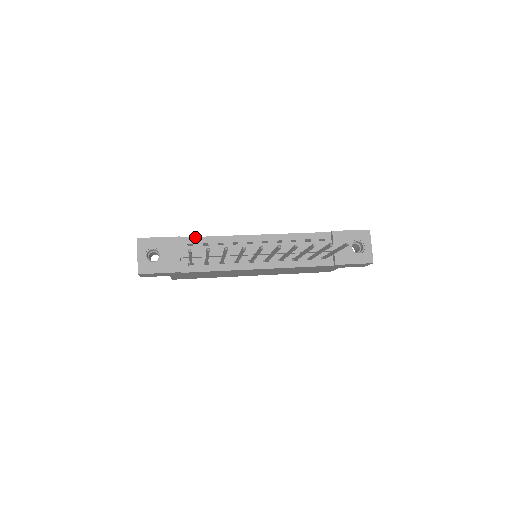
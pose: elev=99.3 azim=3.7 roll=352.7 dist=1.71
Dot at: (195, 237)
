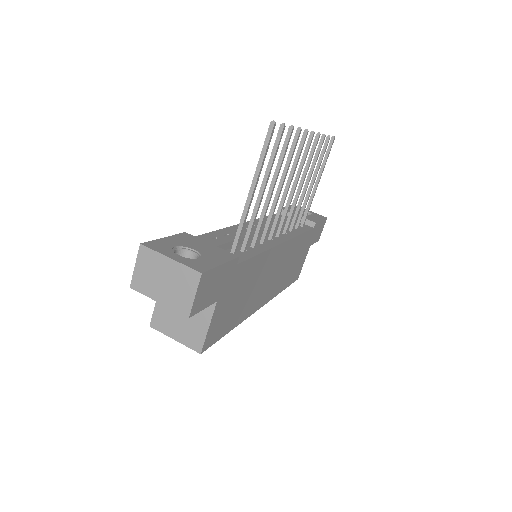
Dot at: (197, 236)
